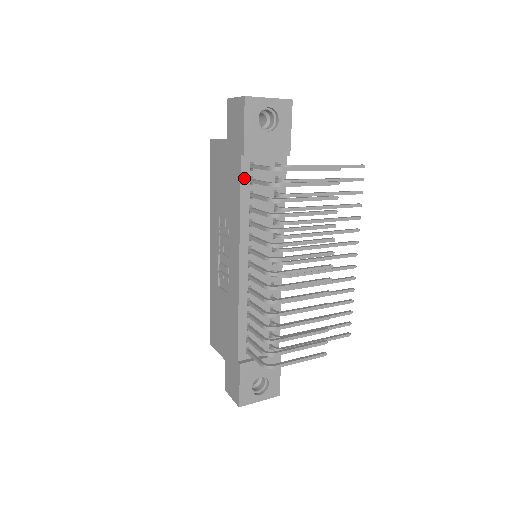
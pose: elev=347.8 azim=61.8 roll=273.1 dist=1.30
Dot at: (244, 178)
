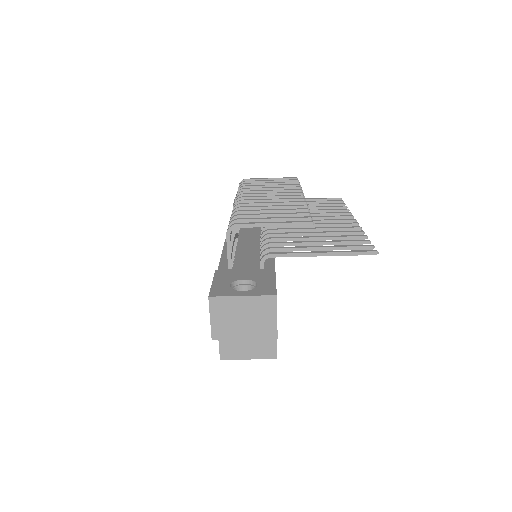
Dot at: occluded
